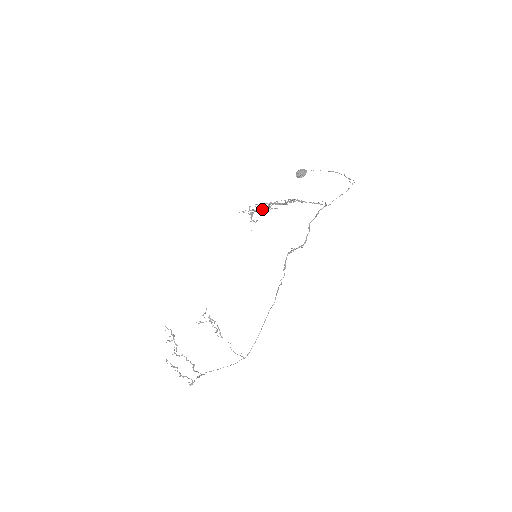
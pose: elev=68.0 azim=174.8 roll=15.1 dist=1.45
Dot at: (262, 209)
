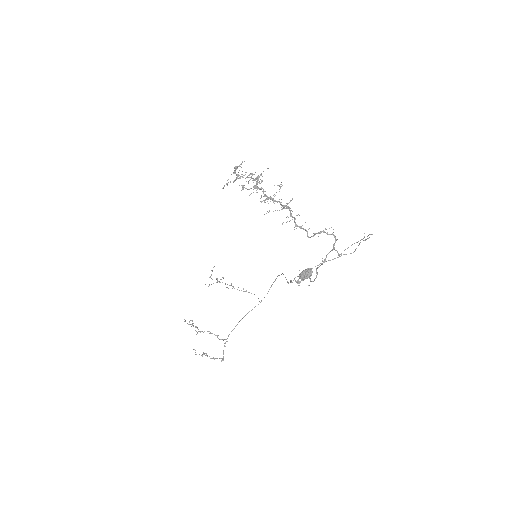
Dot at: (249, 175)
